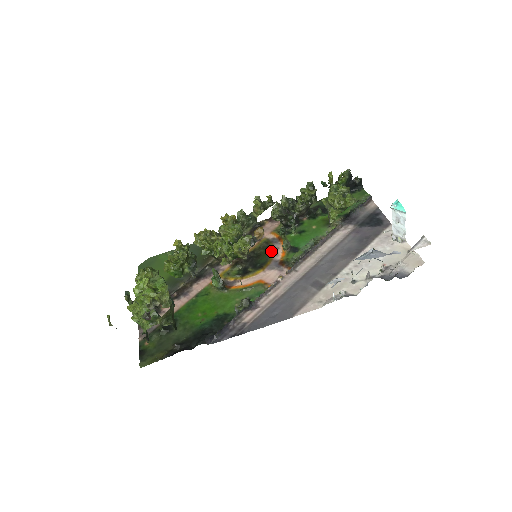
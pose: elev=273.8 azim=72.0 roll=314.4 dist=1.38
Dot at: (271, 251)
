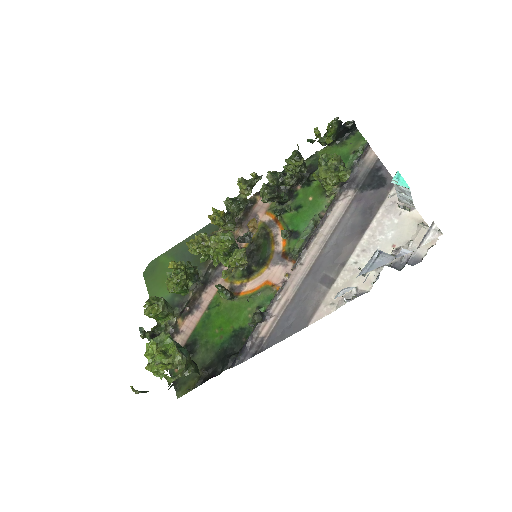
Dot at: (270, 240)
